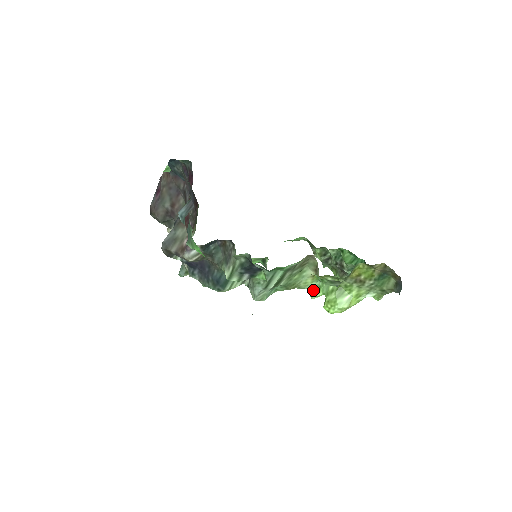
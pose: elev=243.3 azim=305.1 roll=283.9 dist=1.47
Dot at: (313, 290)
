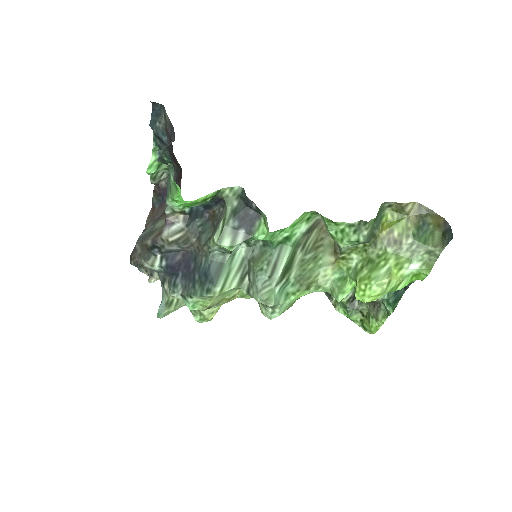
Dot at: (337, 285)
